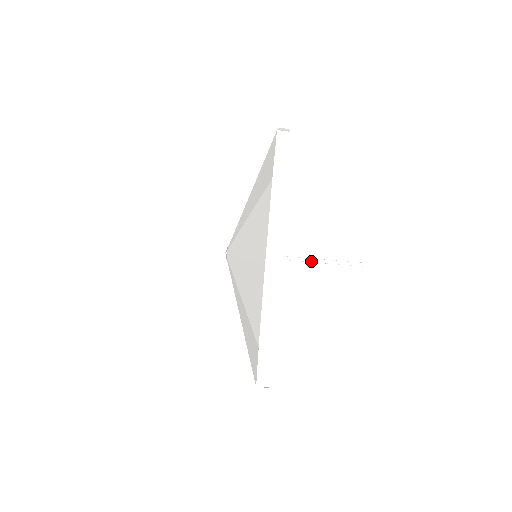
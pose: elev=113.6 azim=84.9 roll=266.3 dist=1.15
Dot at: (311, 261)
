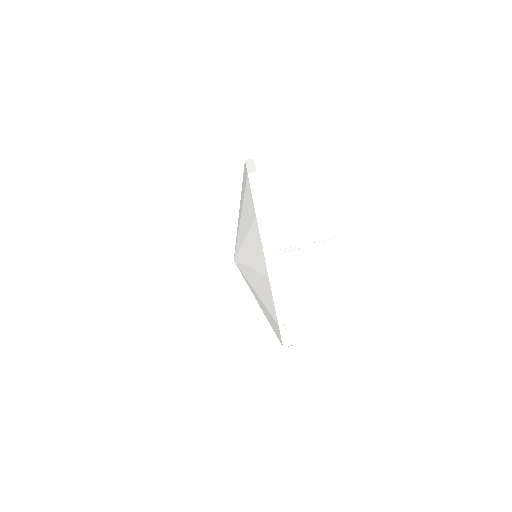
Dot at: (296, 248)
